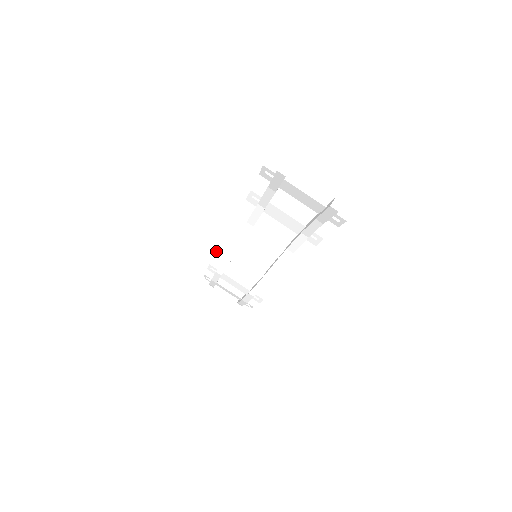
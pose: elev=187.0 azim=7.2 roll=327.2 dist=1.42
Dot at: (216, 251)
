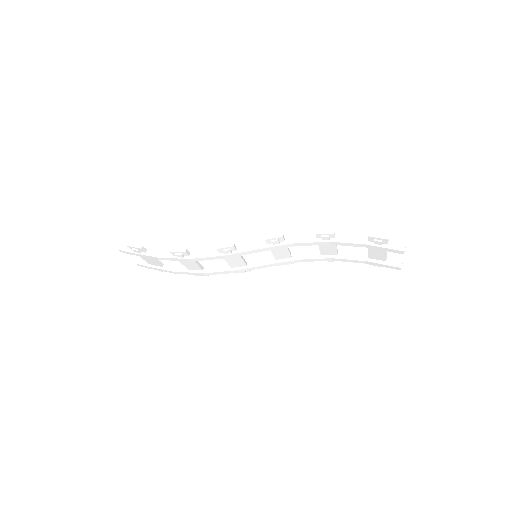
Dot at: (218, 249)
